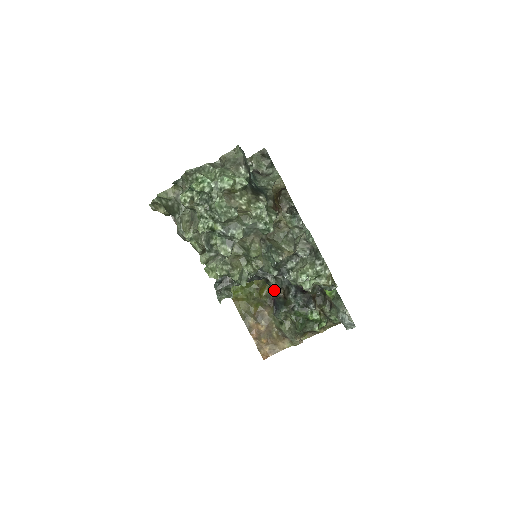
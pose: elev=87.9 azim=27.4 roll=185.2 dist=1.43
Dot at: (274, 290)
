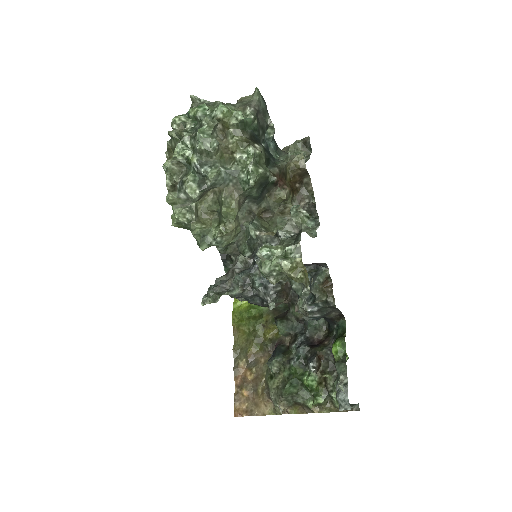
Dot at: (279, 331)
